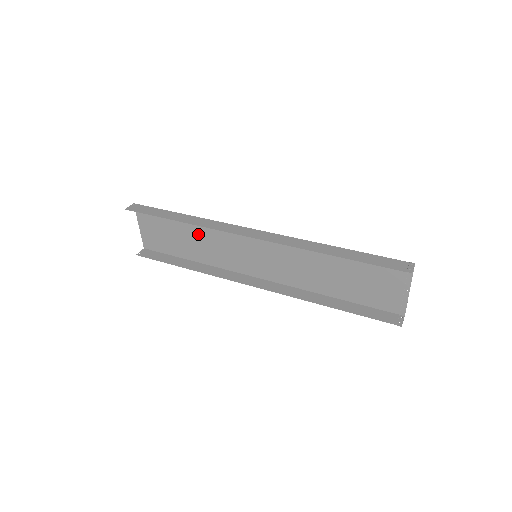
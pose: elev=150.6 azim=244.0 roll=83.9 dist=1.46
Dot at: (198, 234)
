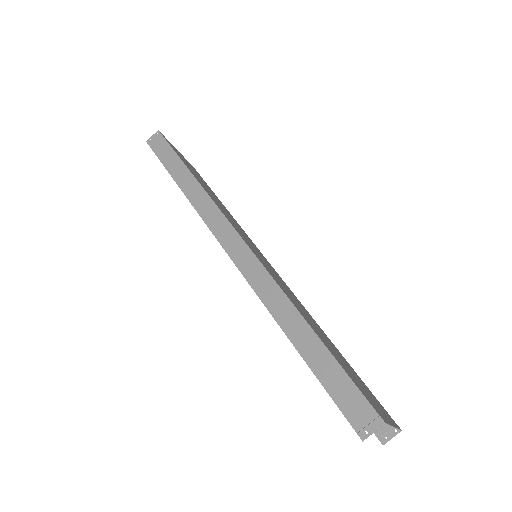
Dot at: (211, 195)
